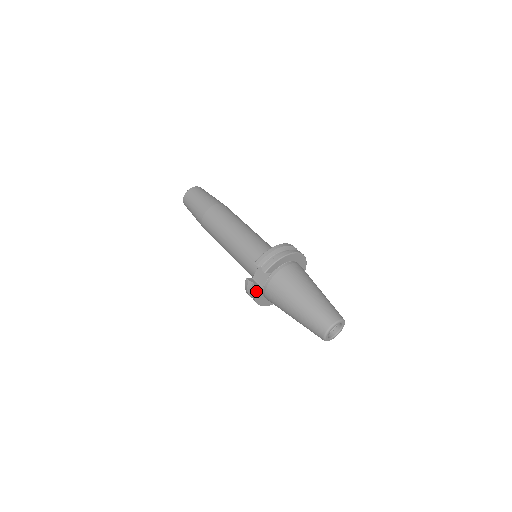
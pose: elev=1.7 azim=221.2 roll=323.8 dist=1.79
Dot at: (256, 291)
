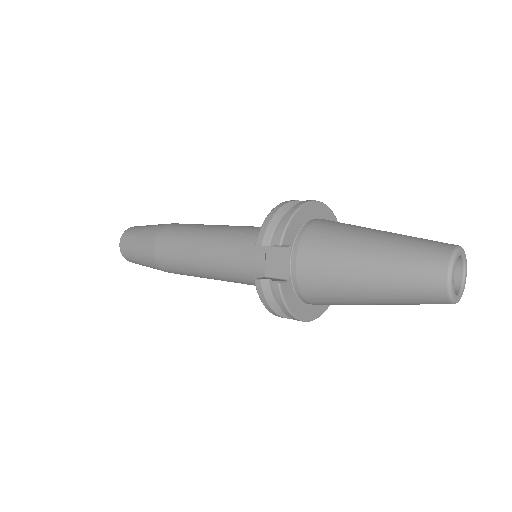
Dot at: (281, 288)
